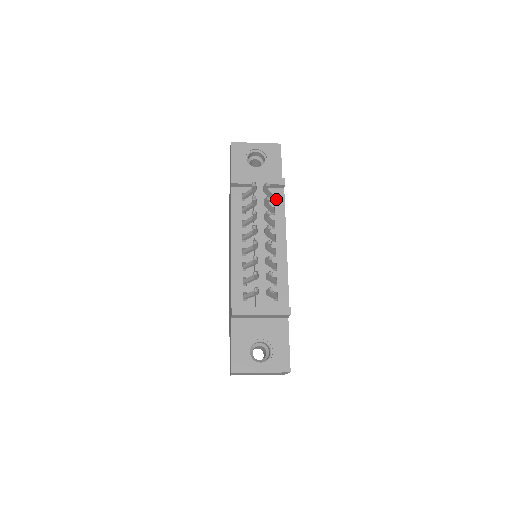
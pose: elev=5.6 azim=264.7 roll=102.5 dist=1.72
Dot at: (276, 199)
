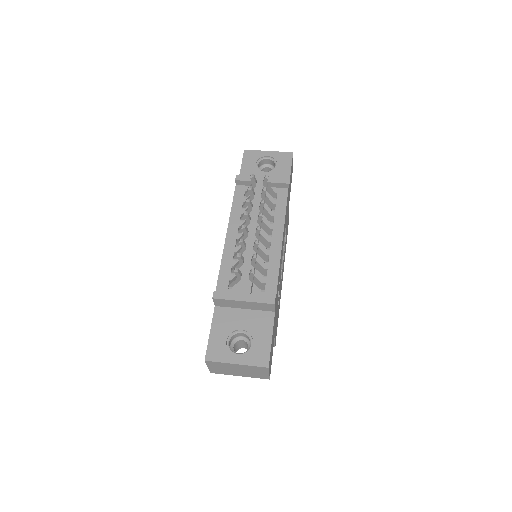
Dot at: (278, 198)
